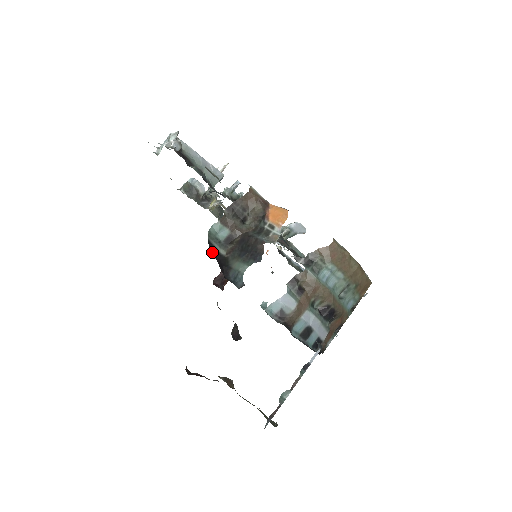
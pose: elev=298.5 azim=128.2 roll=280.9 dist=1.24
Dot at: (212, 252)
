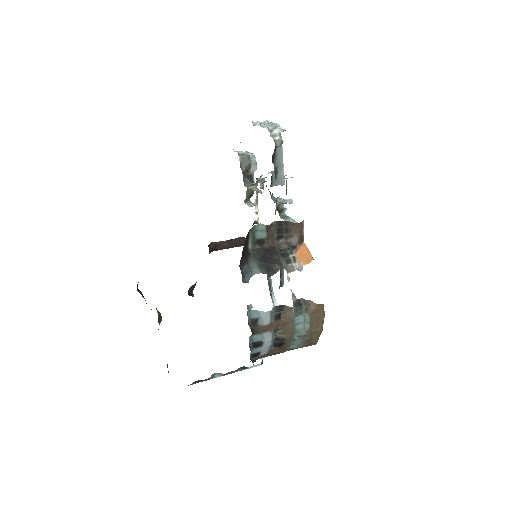
Dot at: (245, 241)
